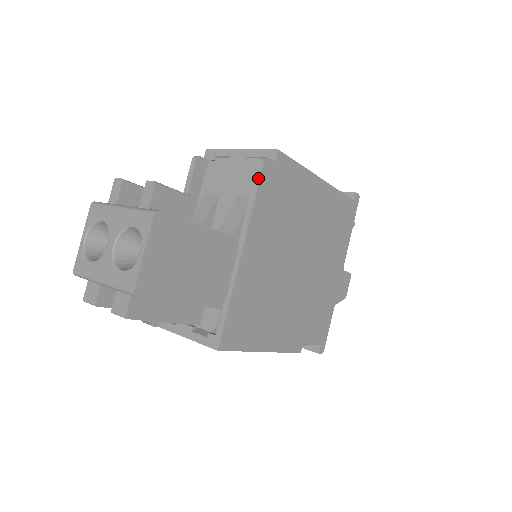
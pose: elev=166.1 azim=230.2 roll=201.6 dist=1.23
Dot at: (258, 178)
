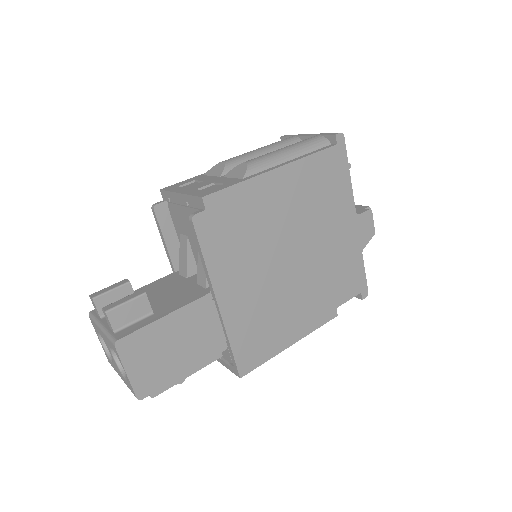
Dot at: (196, 238)
